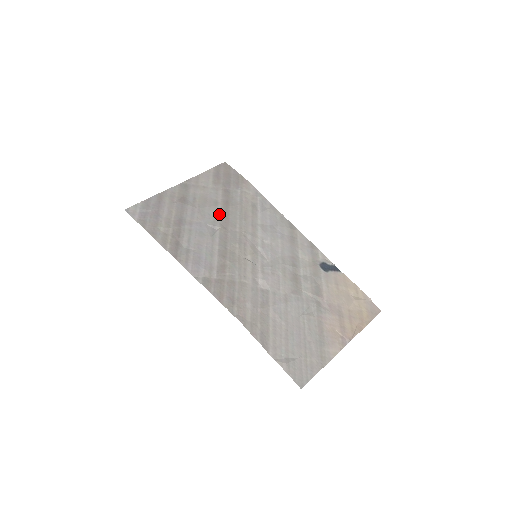
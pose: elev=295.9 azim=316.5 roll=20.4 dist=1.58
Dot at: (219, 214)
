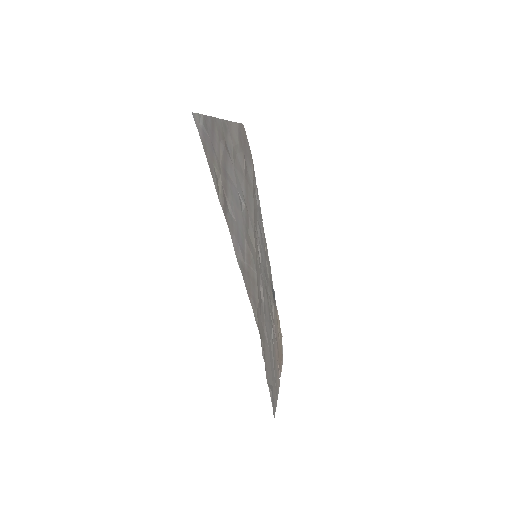
Dot at: (244, 187)
